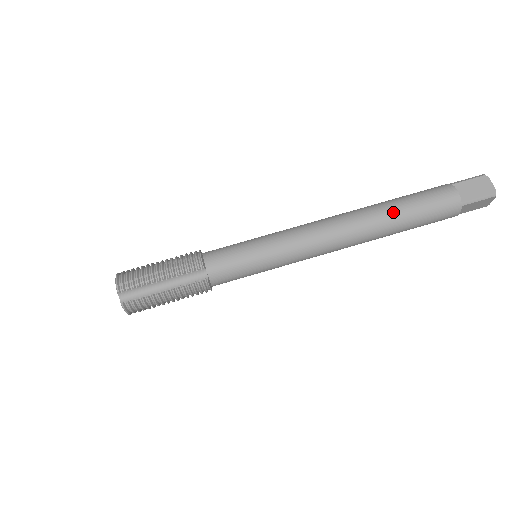
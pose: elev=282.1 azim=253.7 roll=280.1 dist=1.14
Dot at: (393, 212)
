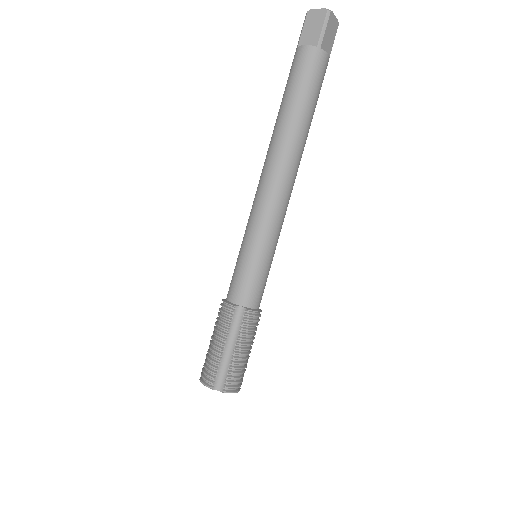
Dot at: (288, 115)
